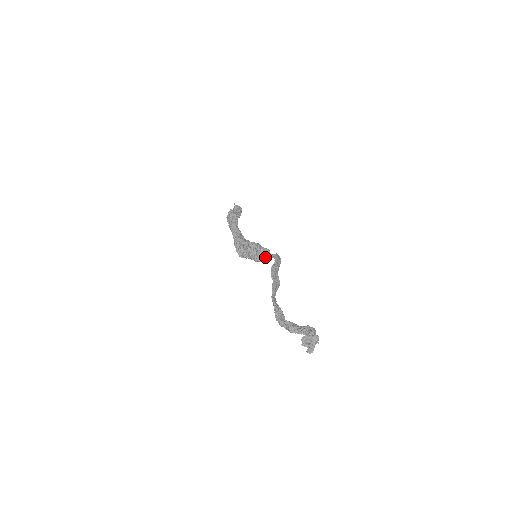
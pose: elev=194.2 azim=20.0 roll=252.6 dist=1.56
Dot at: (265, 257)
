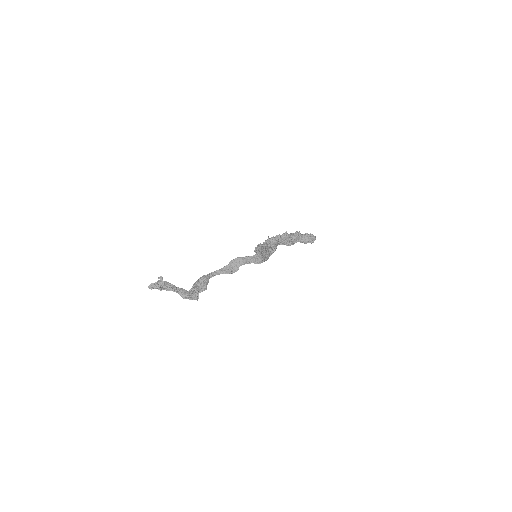
Dot at: occluded
